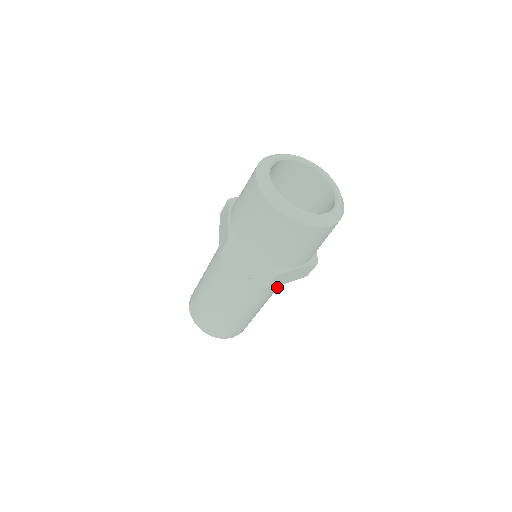
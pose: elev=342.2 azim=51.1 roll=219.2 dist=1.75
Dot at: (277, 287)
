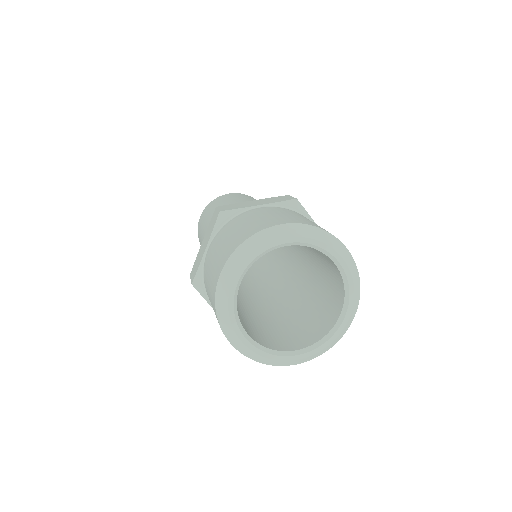
Dot at: occluded
